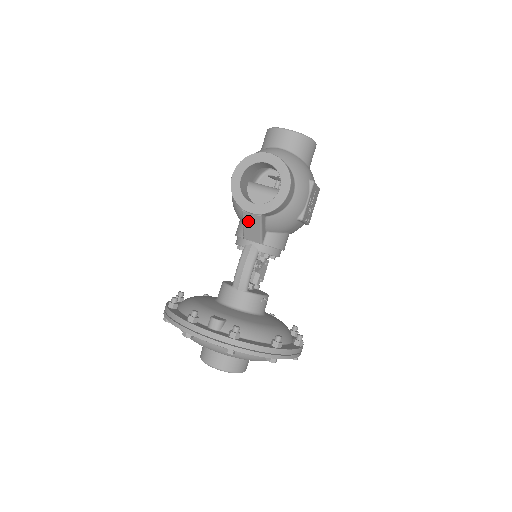
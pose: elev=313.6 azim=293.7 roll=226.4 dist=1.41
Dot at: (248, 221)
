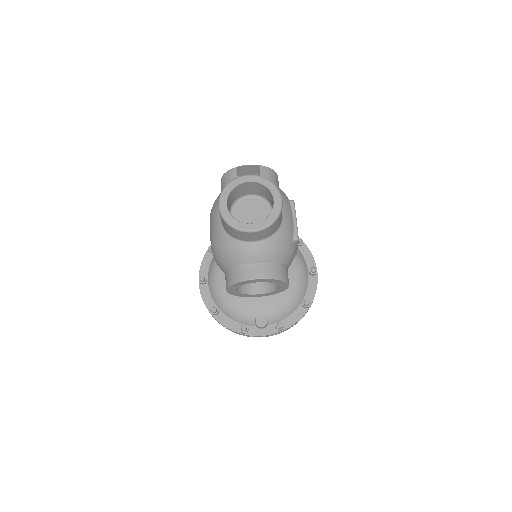
Dot at: occluded
